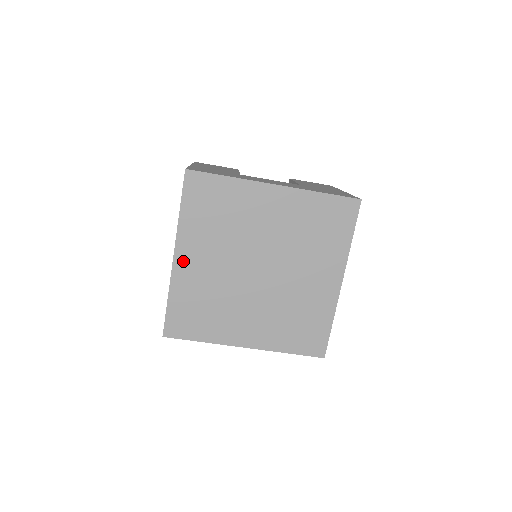
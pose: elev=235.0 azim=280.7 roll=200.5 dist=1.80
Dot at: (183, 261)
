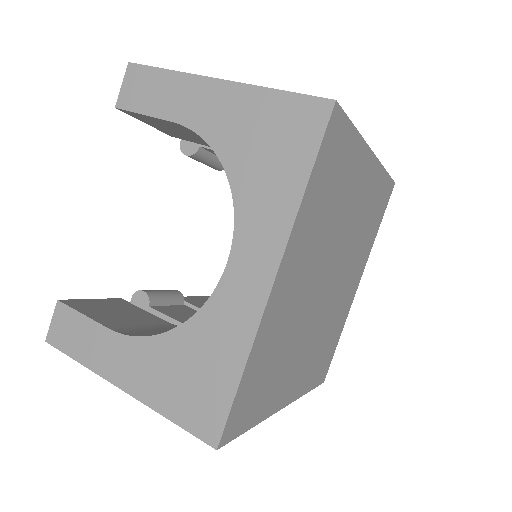
Dot at: (280, 287)
